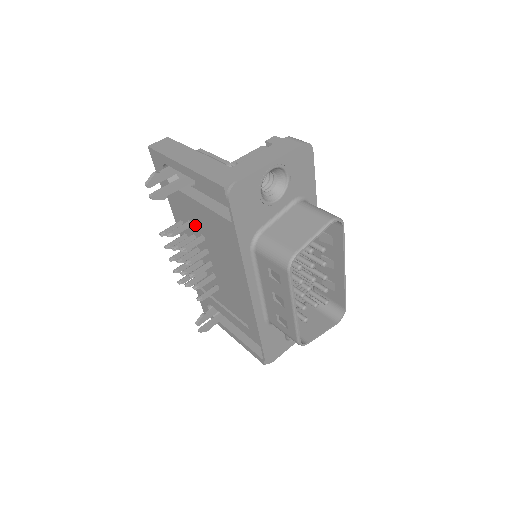
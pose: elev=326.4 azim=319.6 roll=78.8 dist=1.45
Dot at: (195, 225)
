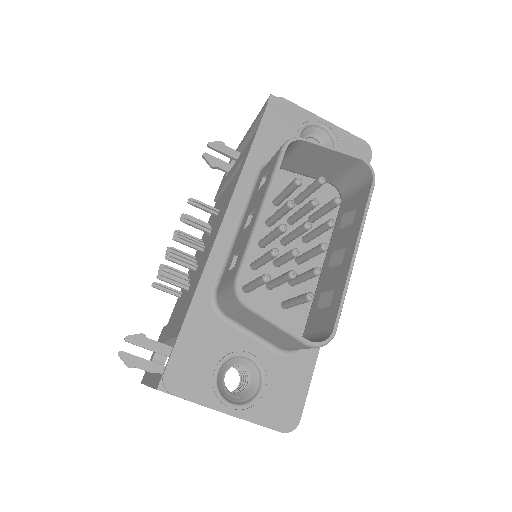
Dot at: (219, 207)
